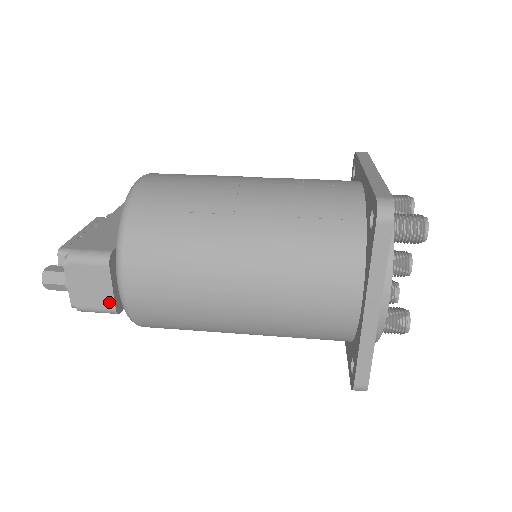
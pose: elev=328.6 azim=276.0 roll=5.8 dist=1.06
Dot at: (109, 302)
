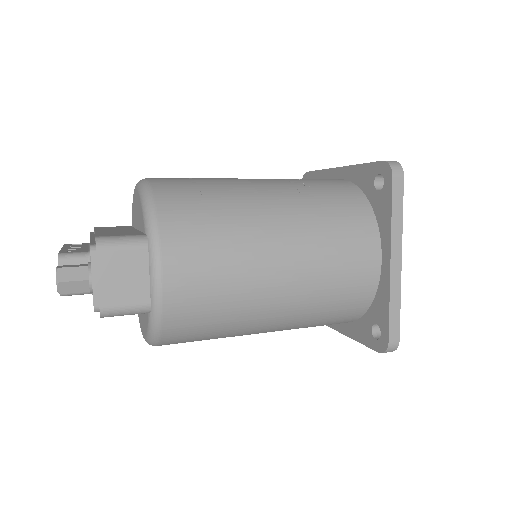
Dot at: (143, 295)
